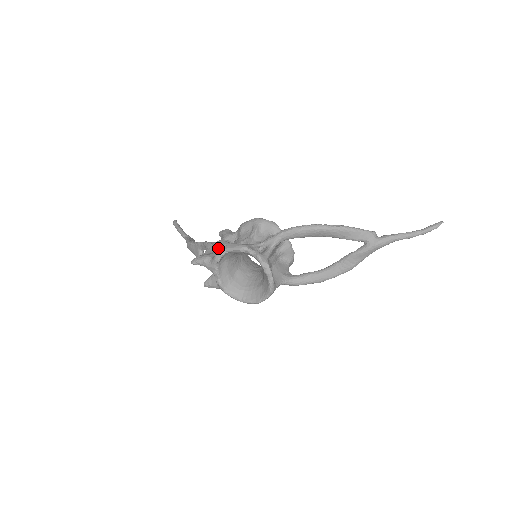
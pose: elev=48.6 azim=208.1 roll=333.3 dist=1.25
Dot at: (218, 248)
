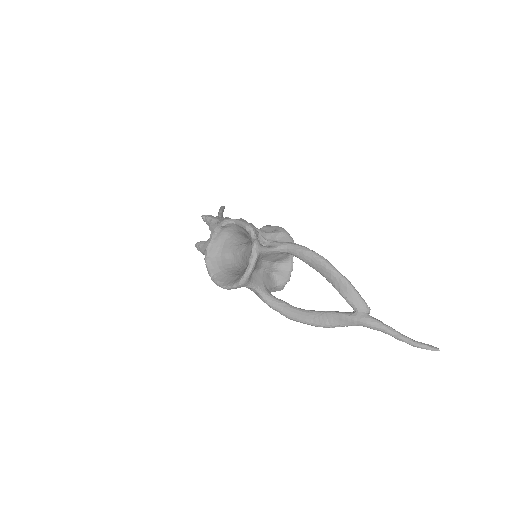
Dot at: occluded
